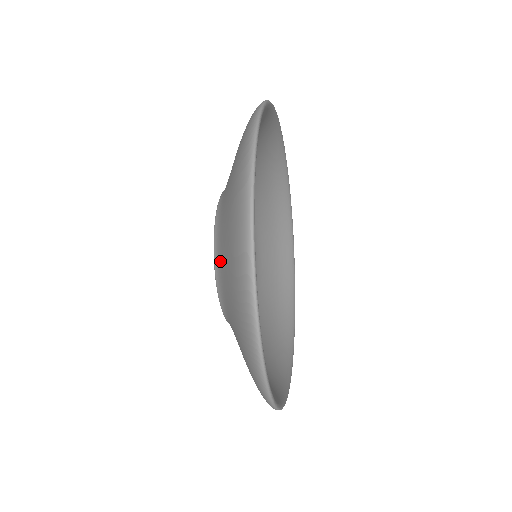
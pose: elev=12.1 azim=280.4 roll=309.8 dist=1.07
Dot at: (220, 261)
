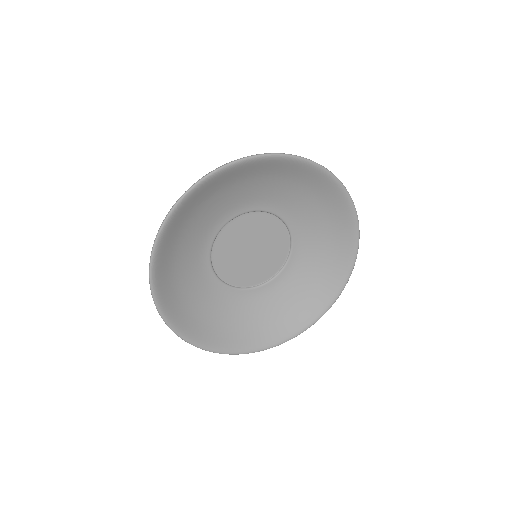
Dot at: occluded
